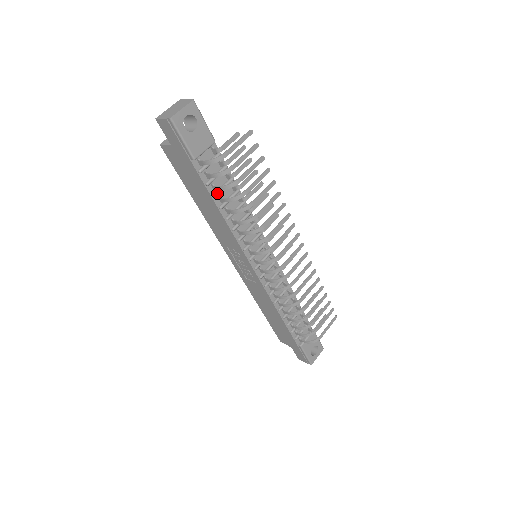
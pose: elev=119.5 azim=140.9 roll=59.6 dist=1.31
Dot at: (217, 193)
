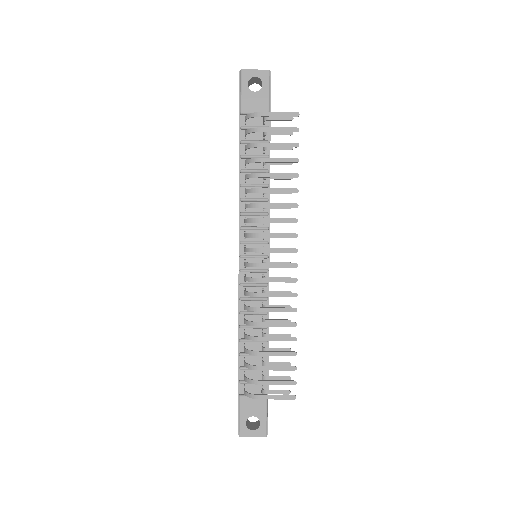
Dot at: (245, 155)
